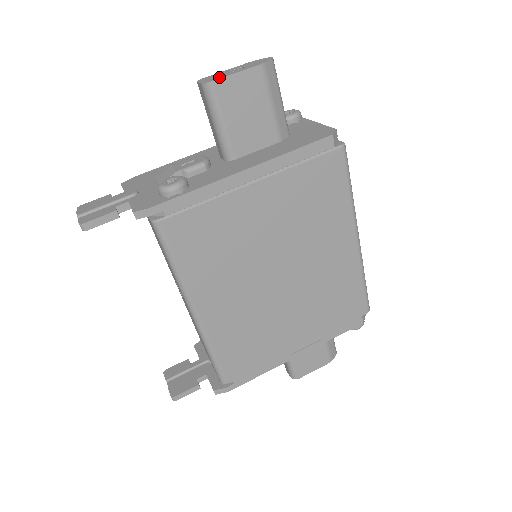
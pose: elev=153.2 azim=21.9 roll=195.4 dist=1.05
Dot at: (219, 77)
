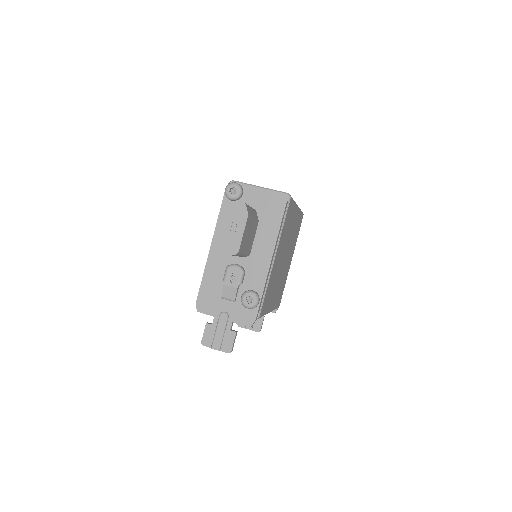
Dot at: (237, 244)
